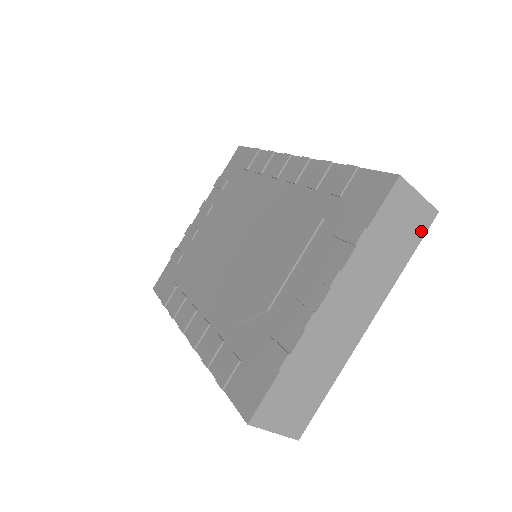
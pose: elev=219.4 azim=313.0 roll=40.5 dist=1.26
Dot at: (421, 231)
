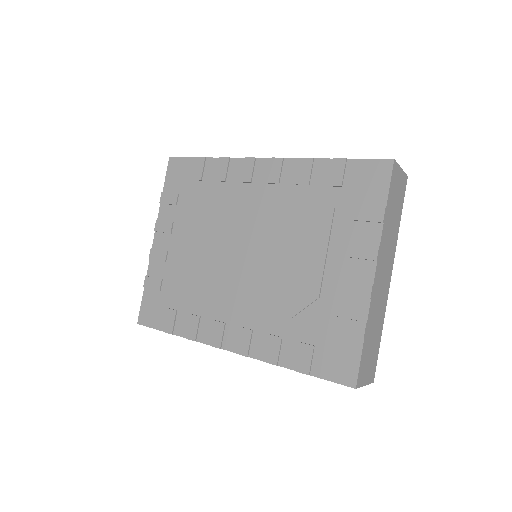
Dot at: (403, 195)
